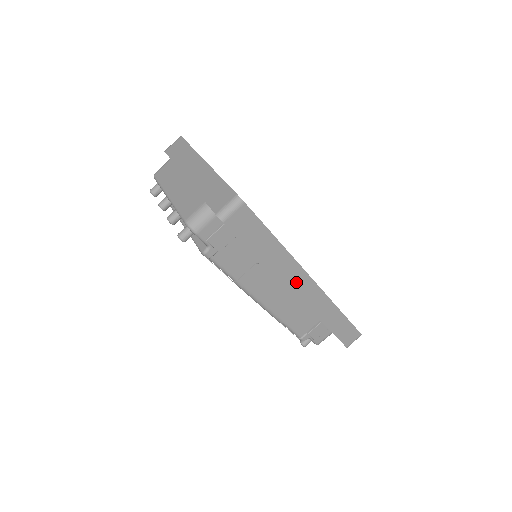
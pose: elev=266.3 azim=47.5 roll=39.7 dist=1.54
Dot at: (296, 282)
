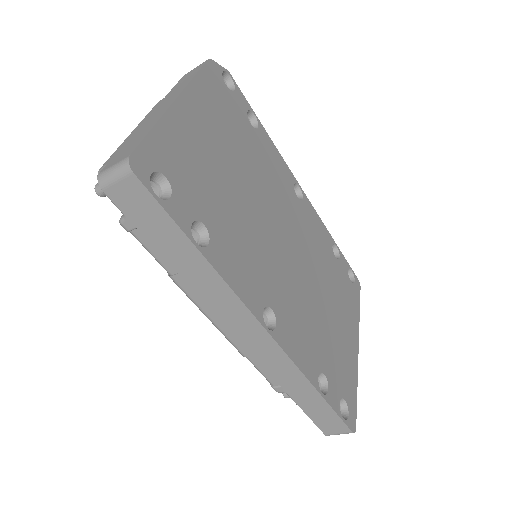
Dot at: (235, 318)
